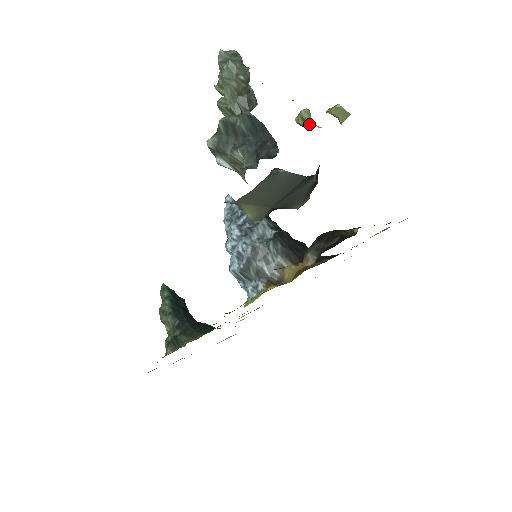
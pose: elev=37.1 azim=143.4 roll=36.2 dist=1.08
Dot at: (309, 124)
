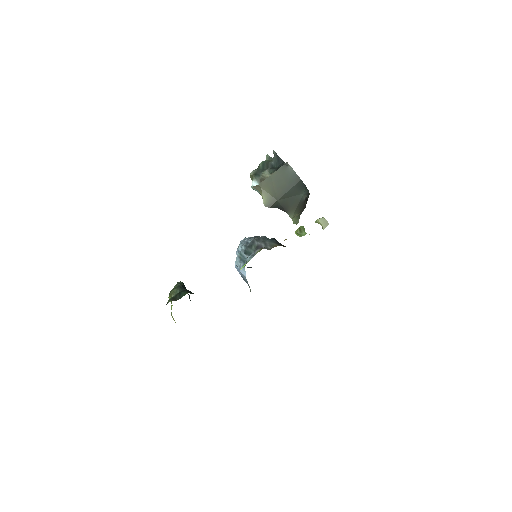
Dot at: (303, 233)
